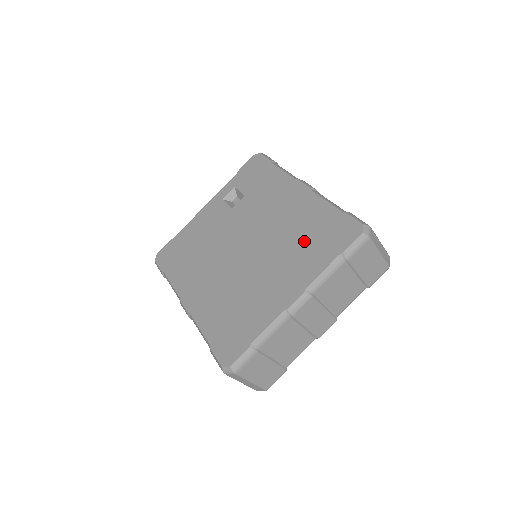
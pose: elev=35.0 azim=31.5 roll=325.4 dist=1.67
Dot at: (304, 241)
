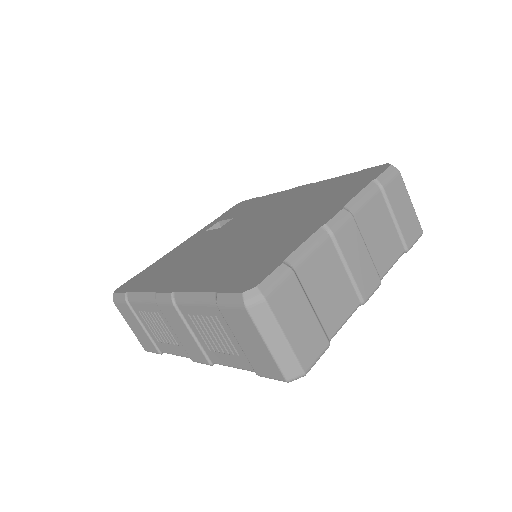
Dot at: (322, 196)
